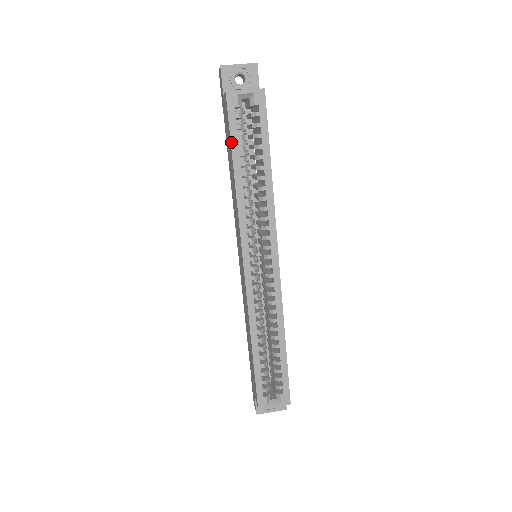
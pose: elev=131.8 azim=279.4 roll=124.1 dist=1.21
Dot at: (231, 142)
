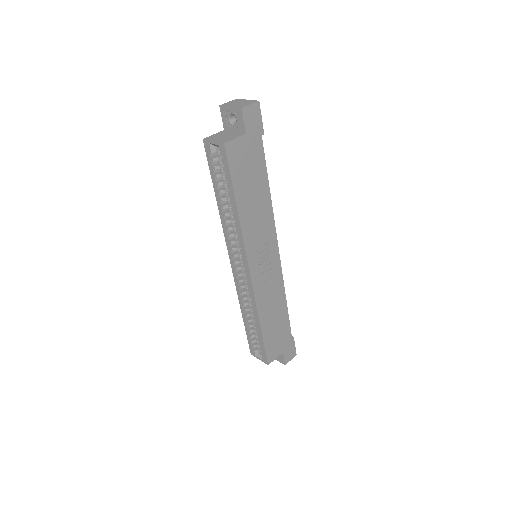
Dot at: (211, 177)
